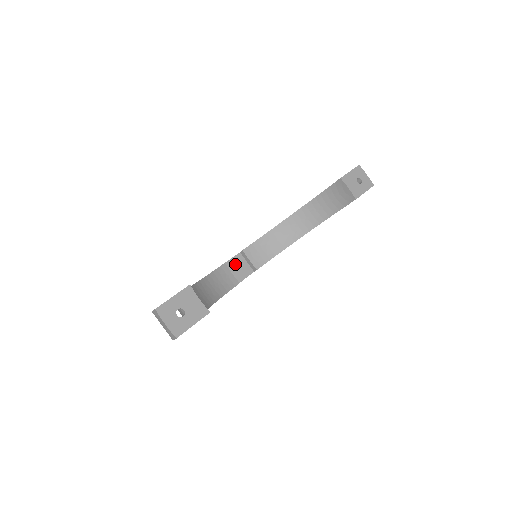
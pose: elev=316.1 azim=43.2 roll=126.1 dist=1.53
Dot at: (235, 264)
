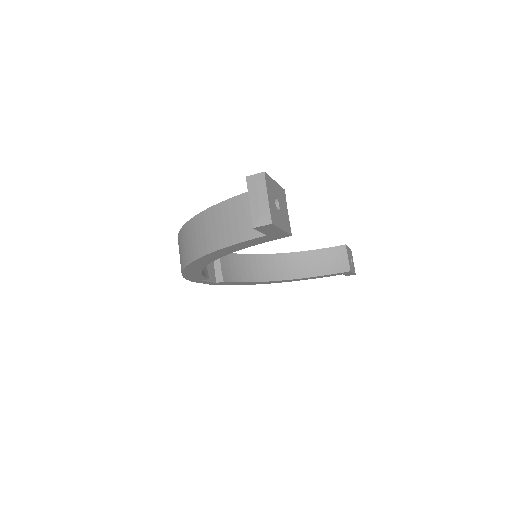
Dot at: occluded
